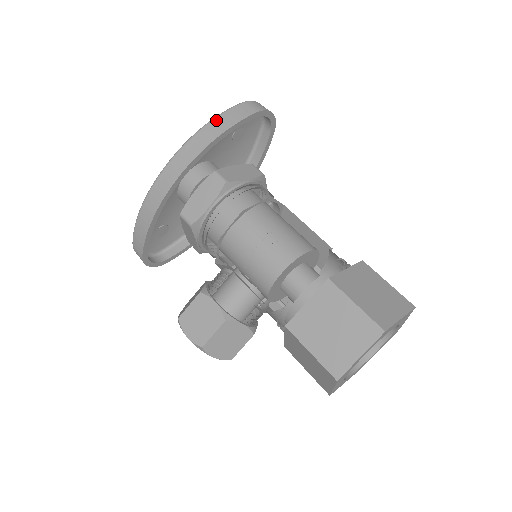
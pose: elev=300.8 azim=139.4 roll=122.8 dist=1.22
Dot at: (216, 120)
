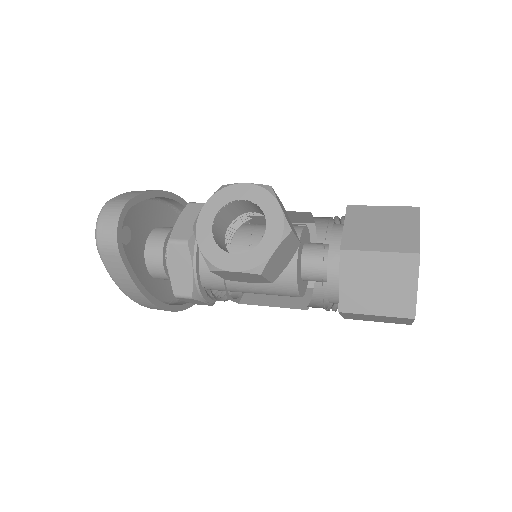
Dot at: occluded
